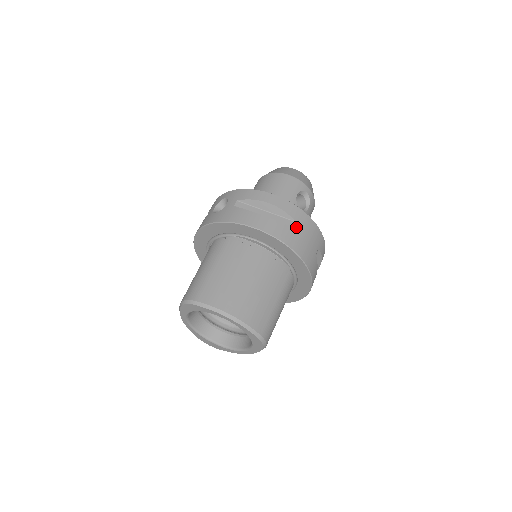
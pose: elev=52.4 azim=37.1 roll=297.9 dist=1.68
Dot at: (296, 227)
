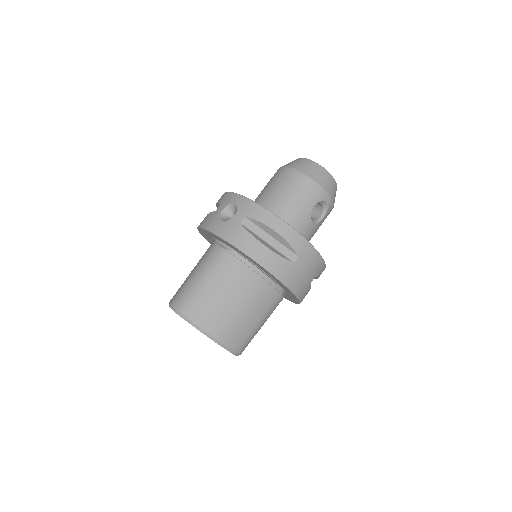
Dot at: (297, 262)
